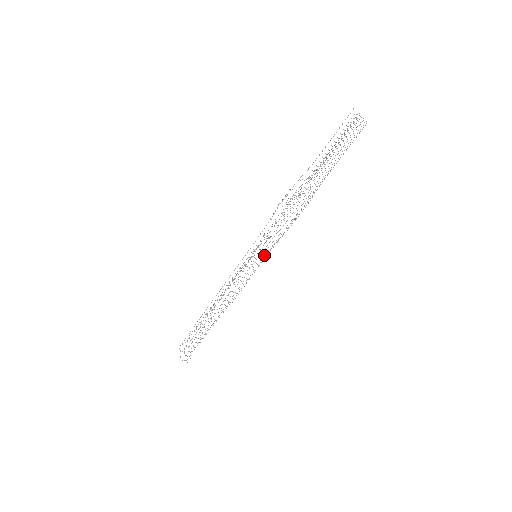
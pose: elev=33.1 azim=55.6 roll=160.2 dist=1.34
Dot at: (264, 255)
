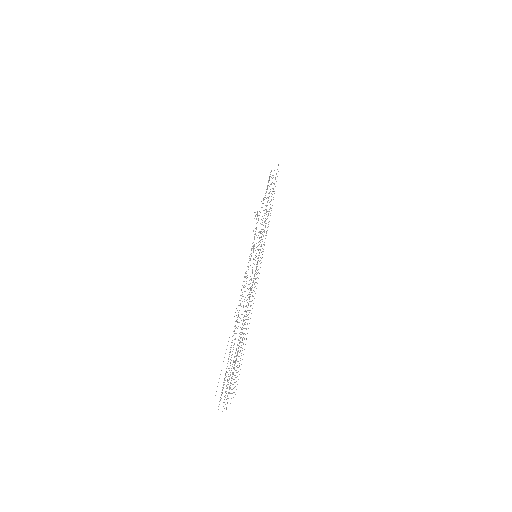
Dot at: (261, 244)
